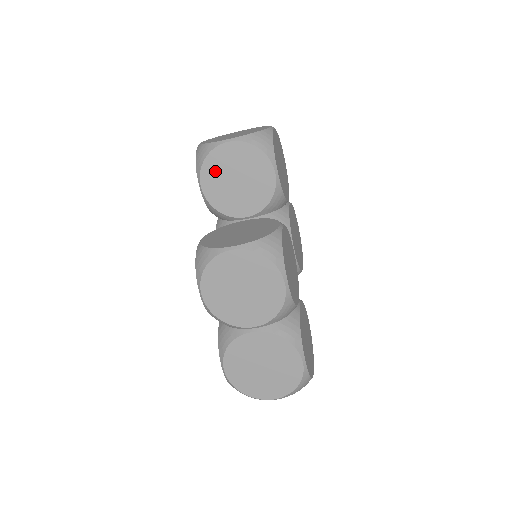
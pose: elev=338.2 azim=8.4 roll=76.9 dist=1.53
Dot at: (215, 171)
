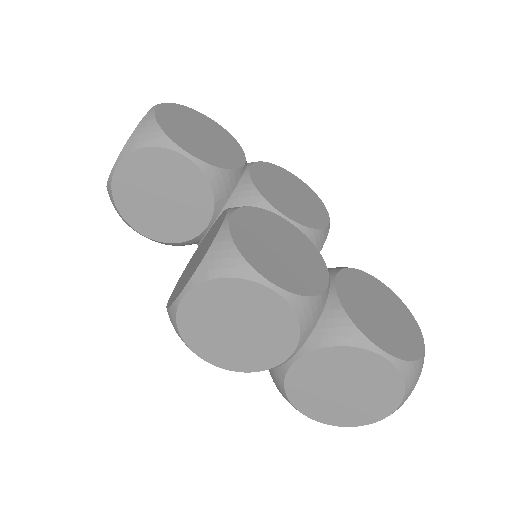
Dot at: (135, 208)
